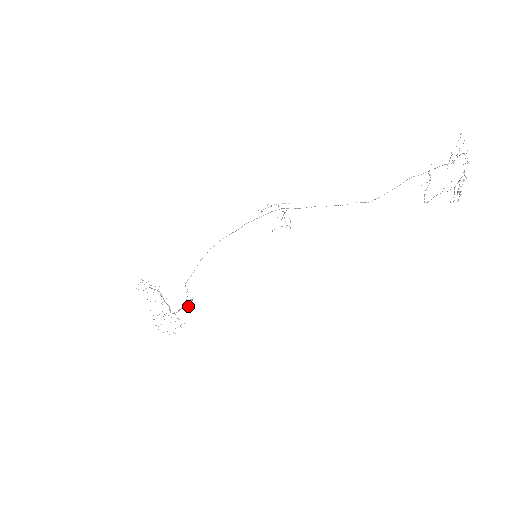
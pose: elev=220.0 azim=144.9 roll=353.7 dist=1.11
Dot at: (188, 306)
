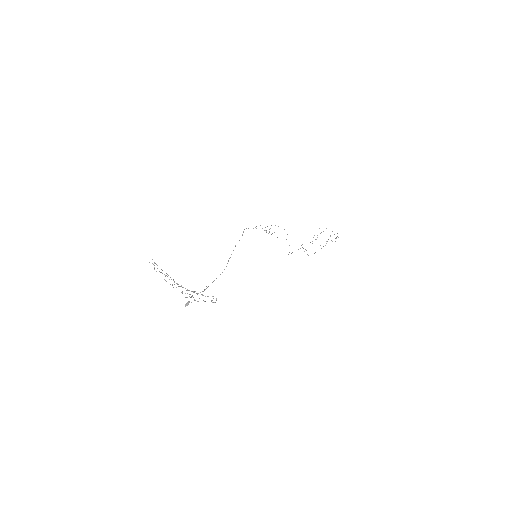
Dot at: occluded
